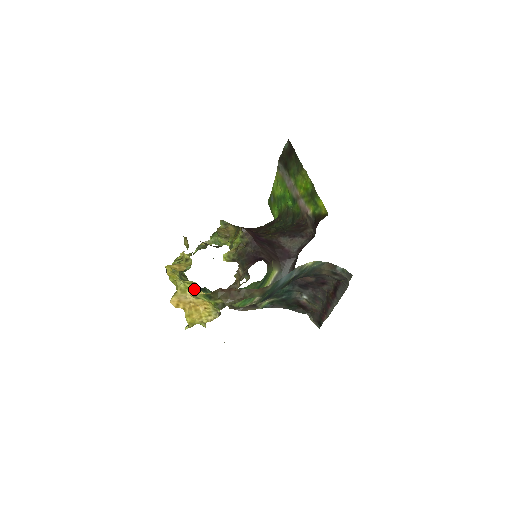
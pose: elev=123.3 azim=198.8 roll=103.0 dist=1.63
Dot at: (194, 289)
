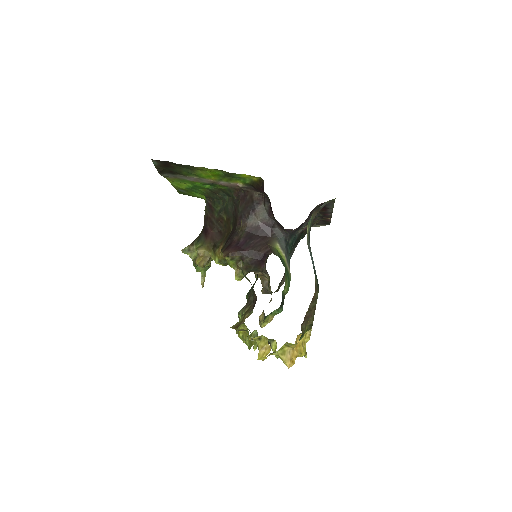
Dot at: (291, 346)
